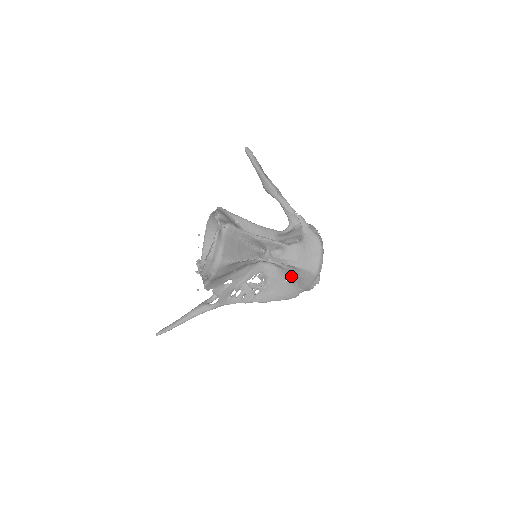
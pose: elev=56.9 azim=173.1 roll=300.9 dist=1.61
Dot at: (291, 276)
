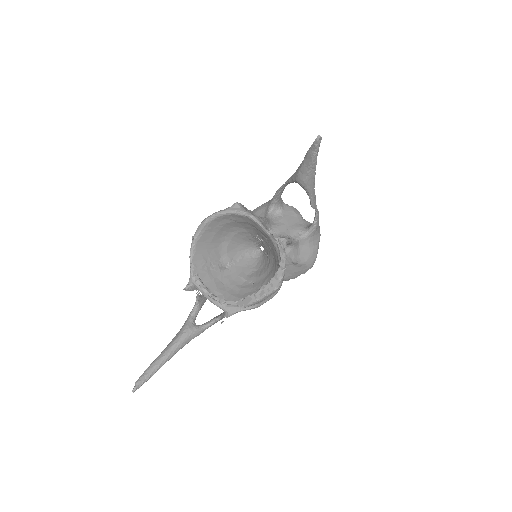
Dot at: occluded
